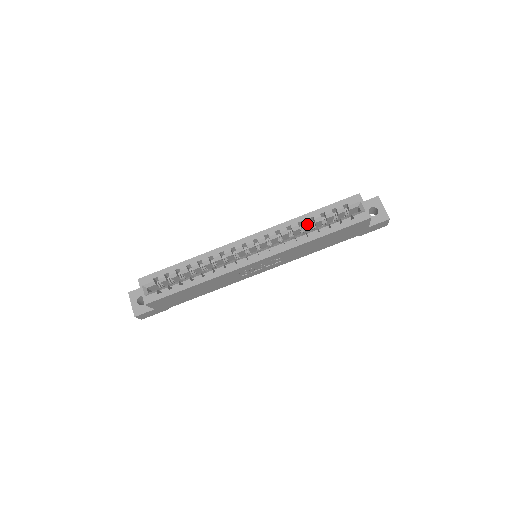
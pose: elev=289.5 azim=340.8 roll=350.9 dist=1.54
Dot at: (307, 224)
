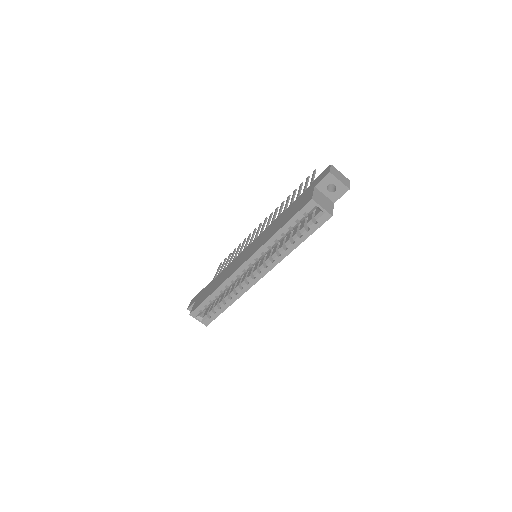
Dot at: (282, 238)
